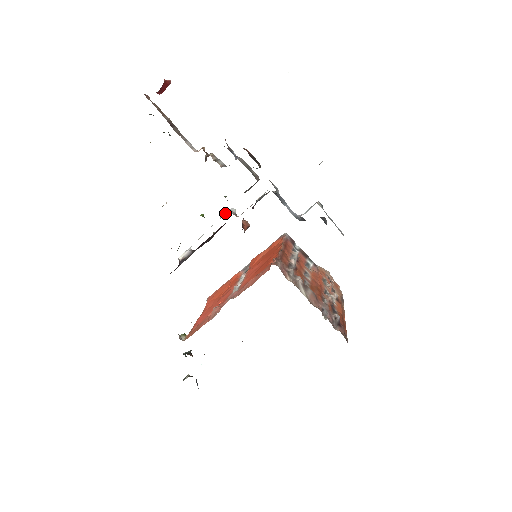
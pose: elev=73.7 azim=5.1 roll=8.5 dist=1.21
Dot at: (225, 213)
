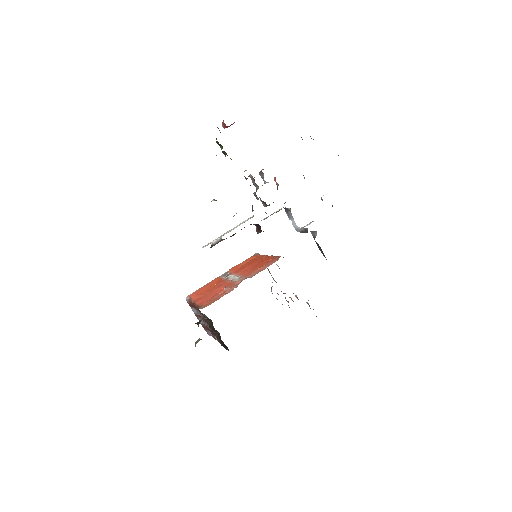
Dot at: (250, 217)
